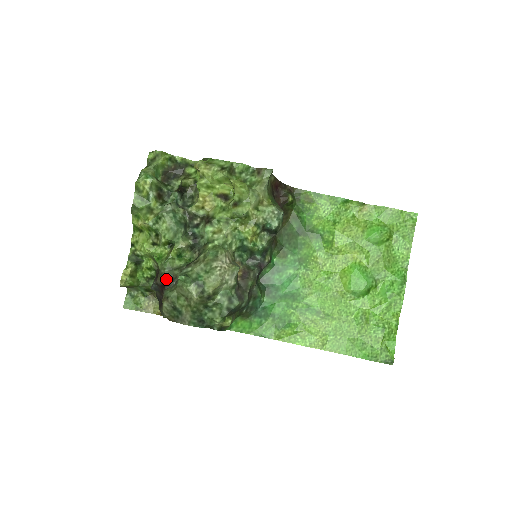
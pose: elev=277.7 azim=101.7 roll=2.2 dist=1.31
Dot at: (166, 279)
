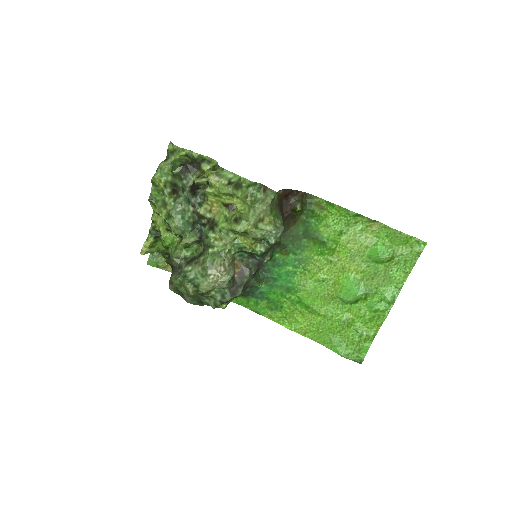
Dot at: (174, 265)
